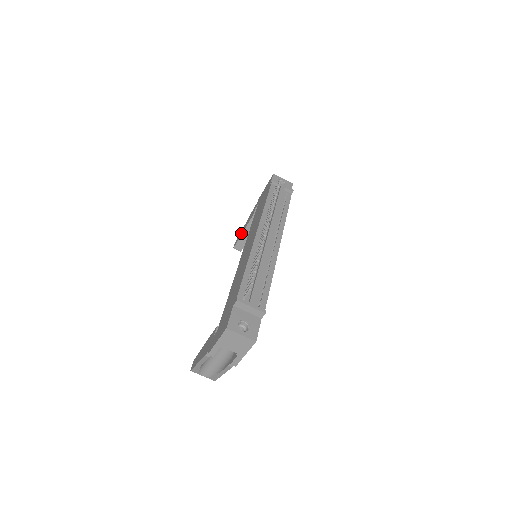
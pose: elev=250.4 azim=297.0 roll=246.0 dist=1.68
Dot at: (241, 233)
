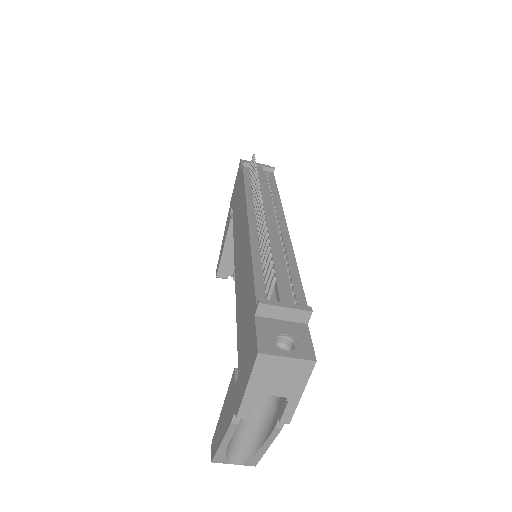
Dot at: (221, 253)
